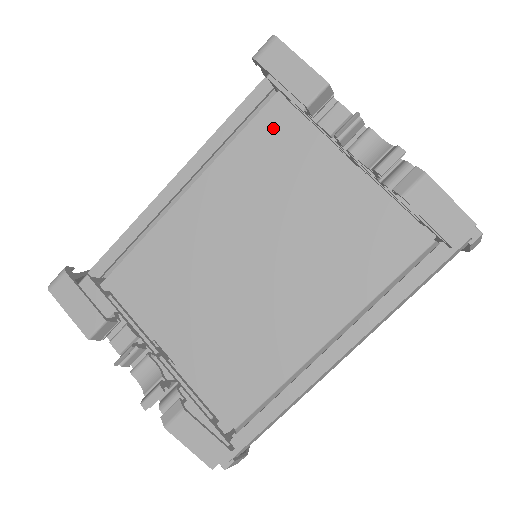
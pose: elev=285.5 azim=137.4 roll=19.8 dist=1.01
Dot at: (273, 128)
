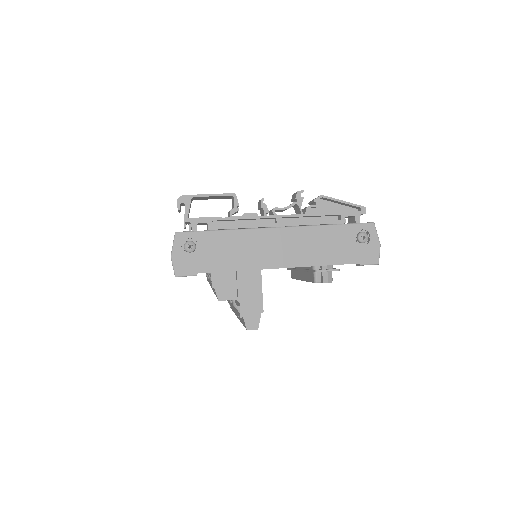
Dot at: occluded
